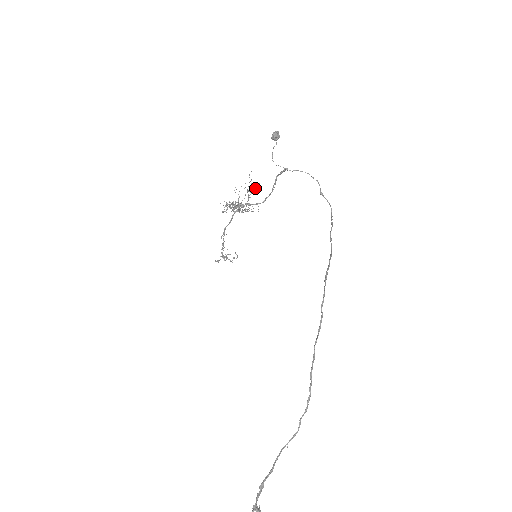
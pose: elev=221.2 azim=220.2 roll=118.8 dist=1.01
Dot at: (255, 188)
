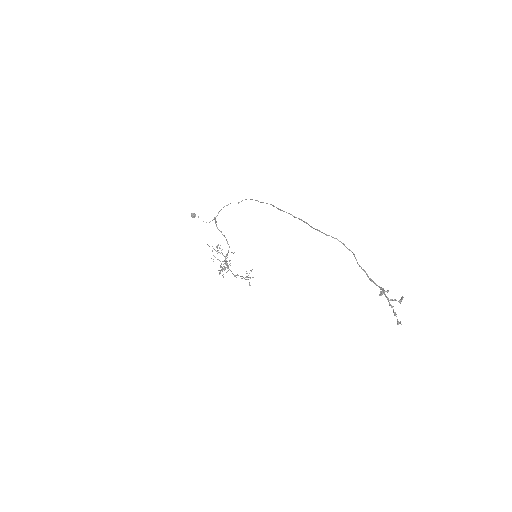
Dot at: occluded
